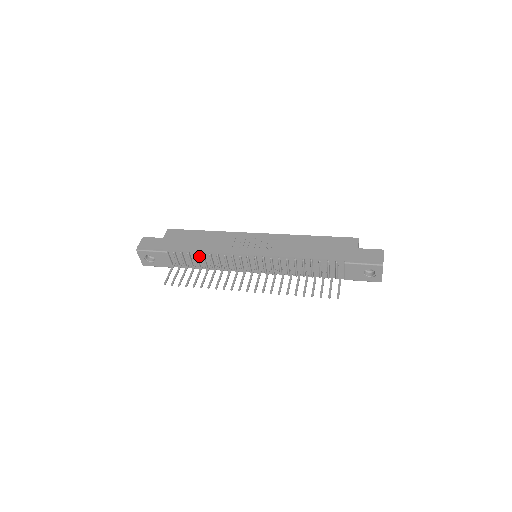
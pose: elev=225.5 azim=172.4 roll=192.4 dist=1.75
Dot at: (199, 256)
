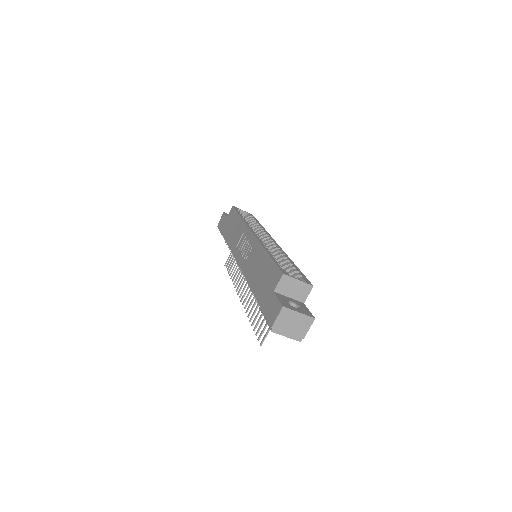
Dot at: occluded
